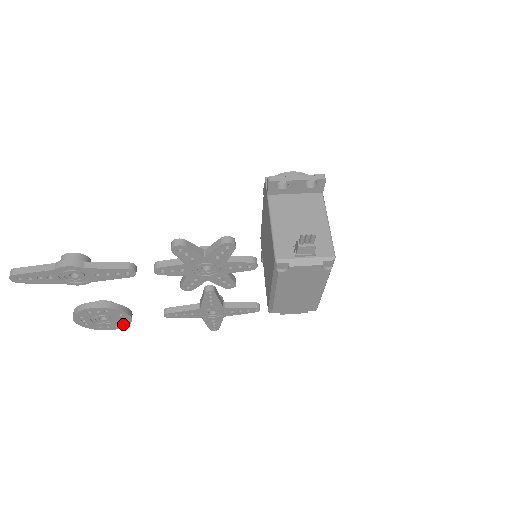
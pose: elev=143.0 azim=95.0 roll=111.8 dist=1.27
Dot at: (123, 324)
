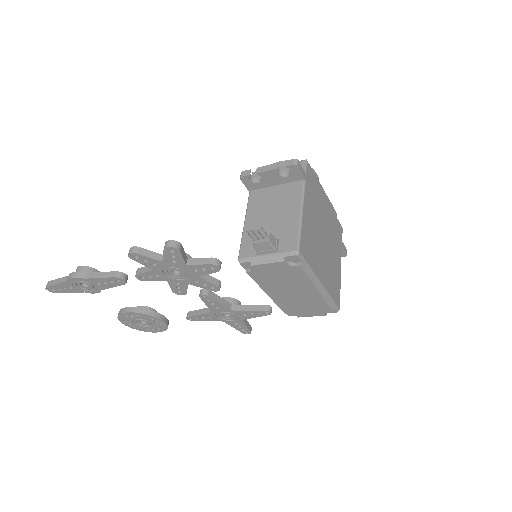
Dot at: (163, 327)
